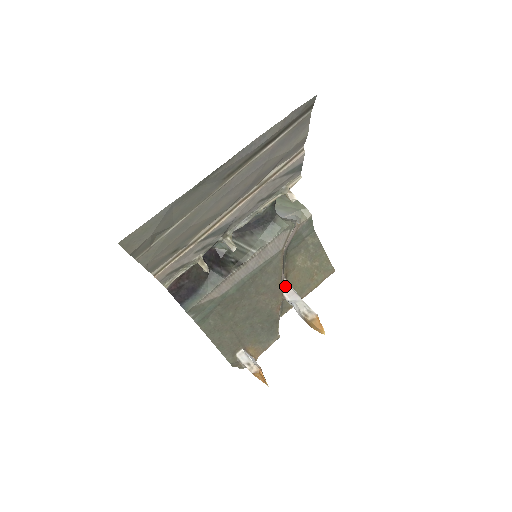
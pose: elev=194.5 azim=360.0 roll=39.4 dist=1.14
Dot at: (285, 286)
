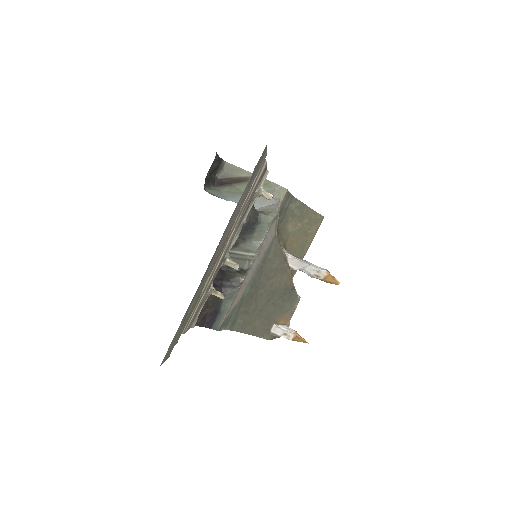
Dot at: (289, 259)
